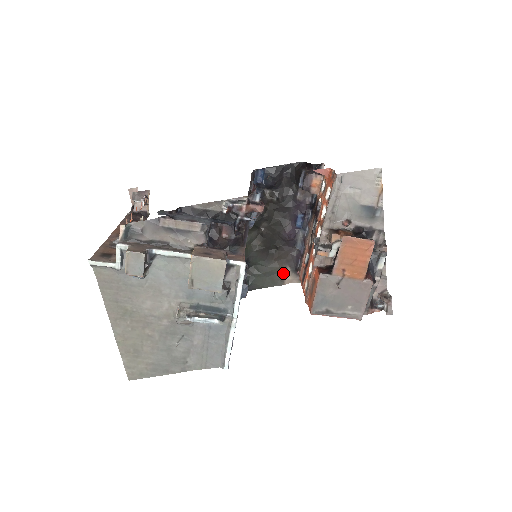
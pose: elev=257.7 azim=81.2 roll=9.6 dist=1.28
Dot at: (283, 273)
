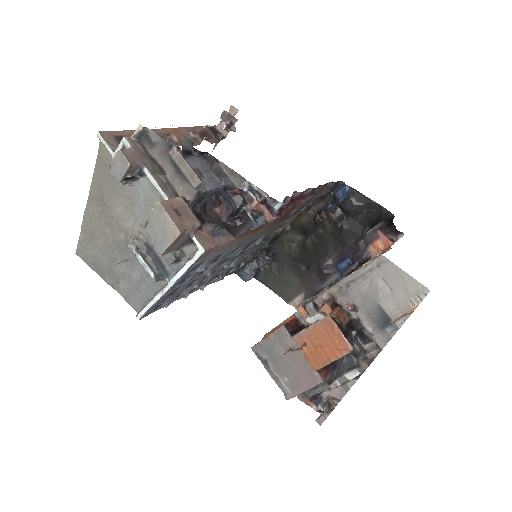
Dot at: (296, 294)
